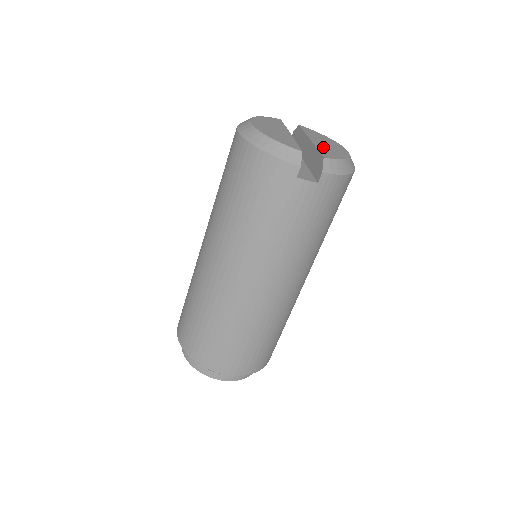
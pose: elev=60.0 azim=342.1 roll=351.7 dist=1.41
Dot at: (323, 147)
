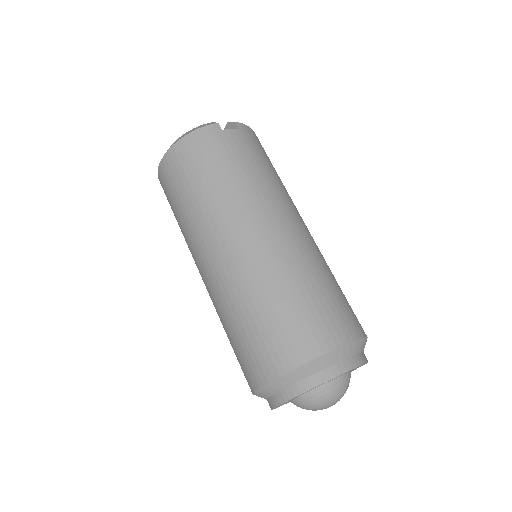
Dot at: occluded
